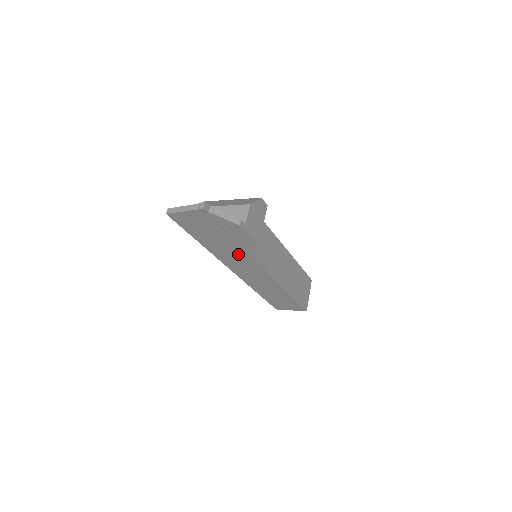
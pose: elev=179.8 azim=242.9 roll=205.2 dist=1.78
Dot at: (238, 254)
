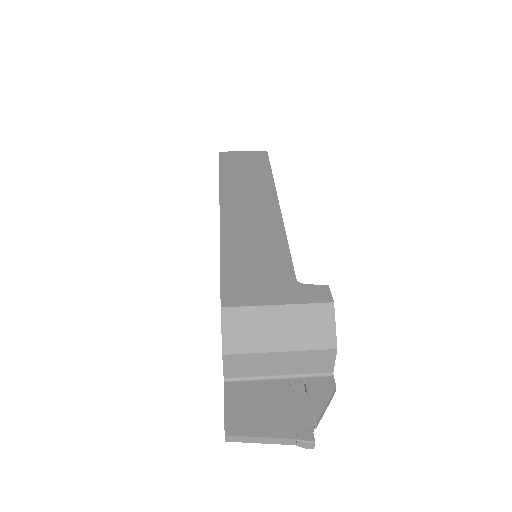
Dot at: occluded
